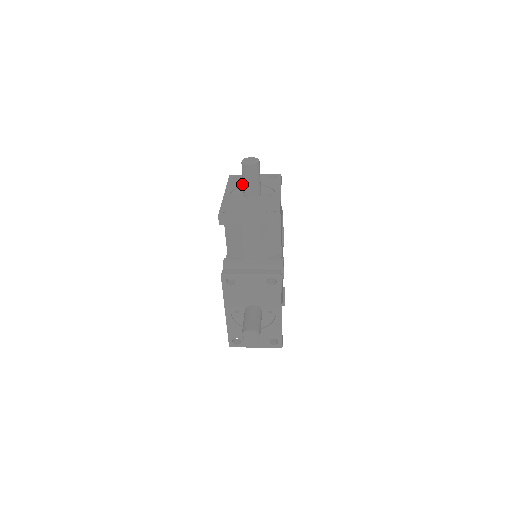
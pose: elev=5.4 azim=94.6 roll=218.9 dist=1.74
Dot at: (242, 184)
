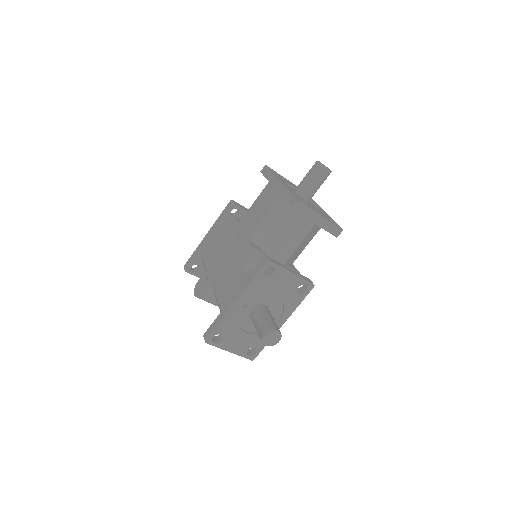
Dot at: (285, 181)
